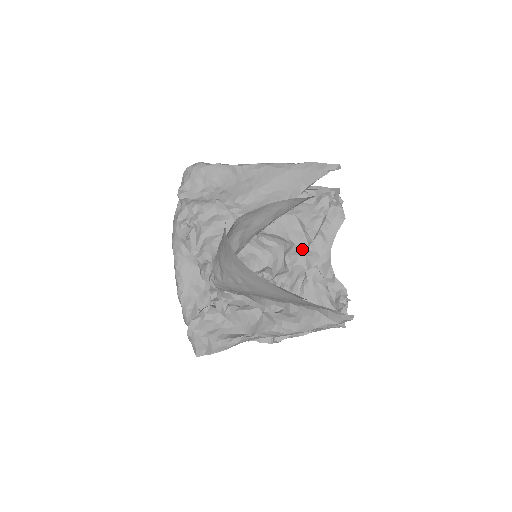
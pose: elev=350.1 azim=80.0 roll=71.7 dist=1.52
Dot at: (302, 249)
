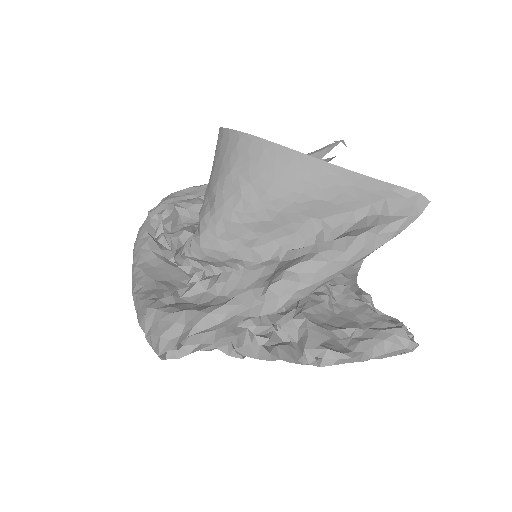
Dot at: occluded
